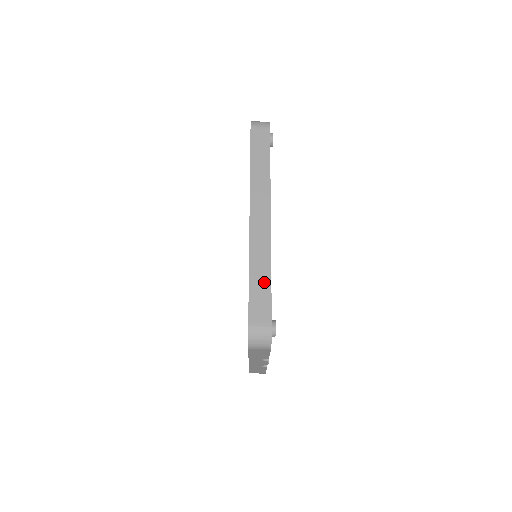
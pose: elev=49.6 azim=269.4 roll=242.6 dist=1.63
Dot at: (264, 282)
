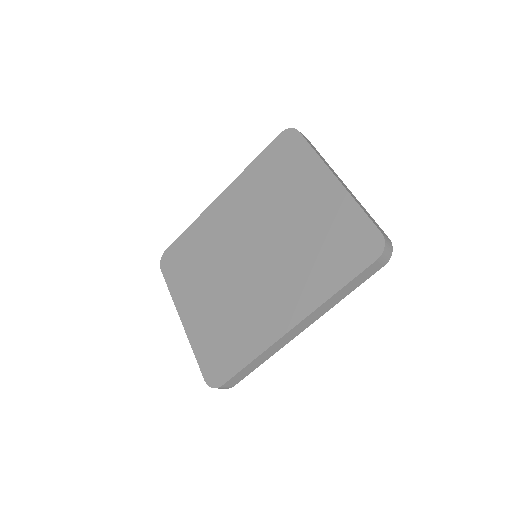
Dot at: (255, 366)
